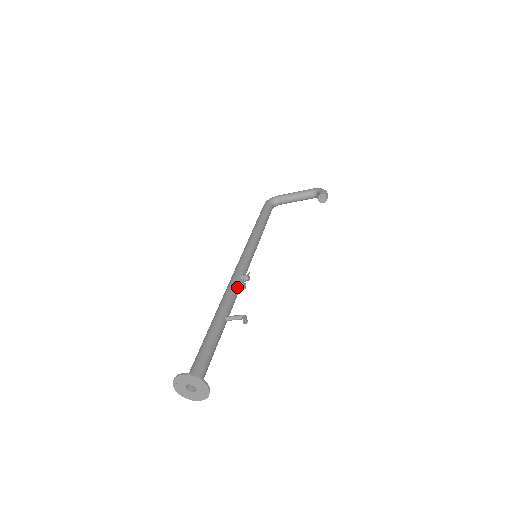
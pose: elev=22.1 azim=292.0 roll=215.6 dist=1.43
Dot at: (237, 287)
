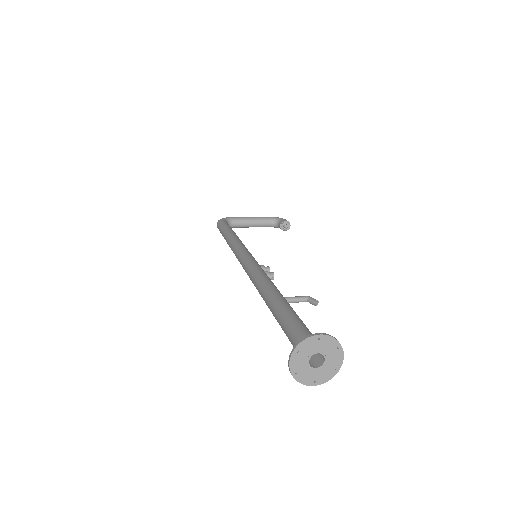
Dot at: (267, 275)
